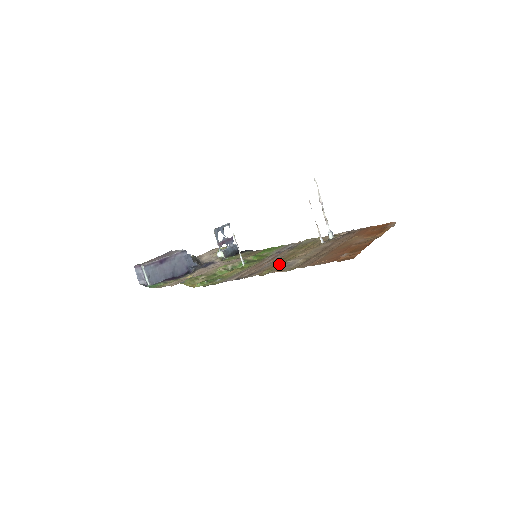
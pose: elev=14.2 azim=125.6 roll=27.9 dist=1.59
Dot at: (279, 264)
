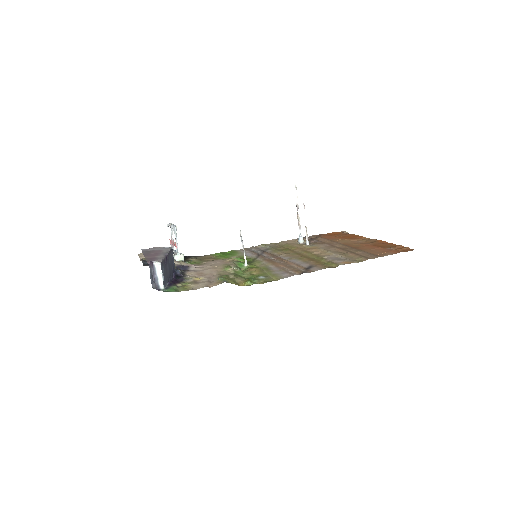
Dot at: (317, 260)
